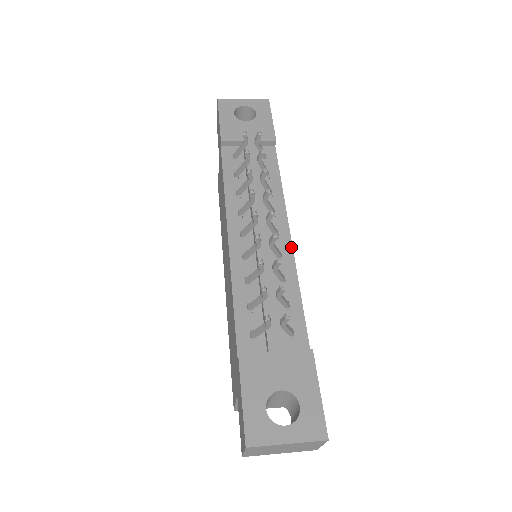
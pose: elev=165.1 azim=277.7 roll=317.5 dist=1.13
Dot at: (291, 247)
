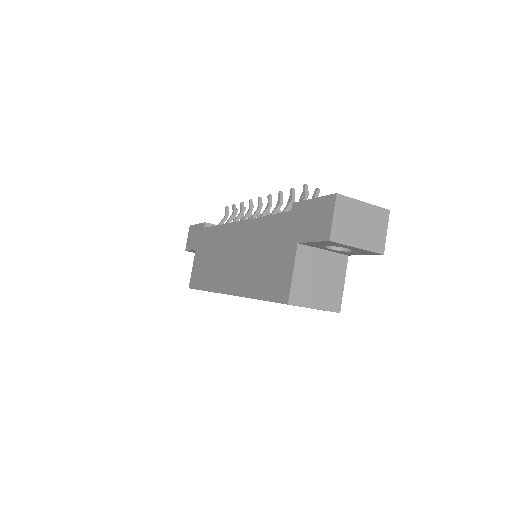
Dot at: occluded
